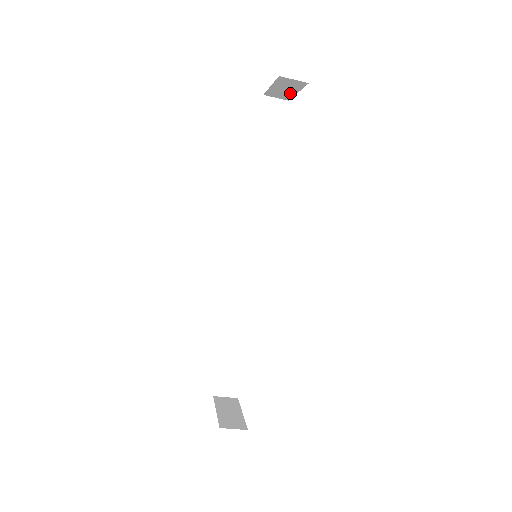
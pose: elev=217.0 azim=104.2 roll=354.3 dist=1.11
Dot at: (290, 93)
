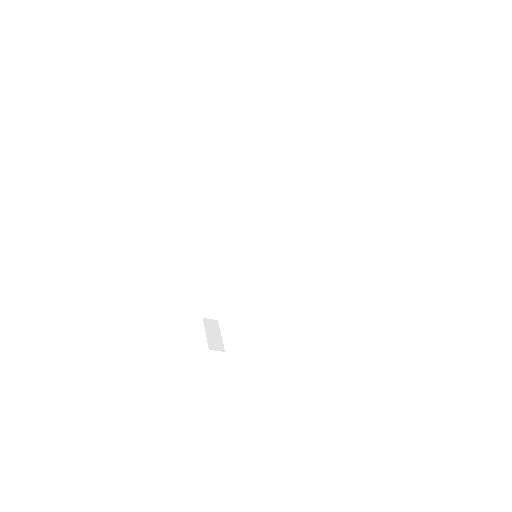
Dot at: occluded
